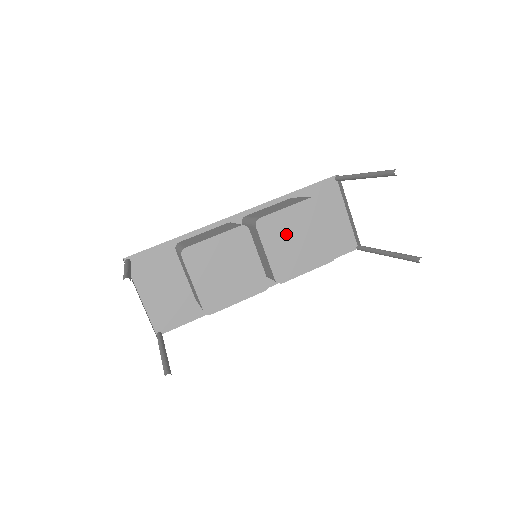
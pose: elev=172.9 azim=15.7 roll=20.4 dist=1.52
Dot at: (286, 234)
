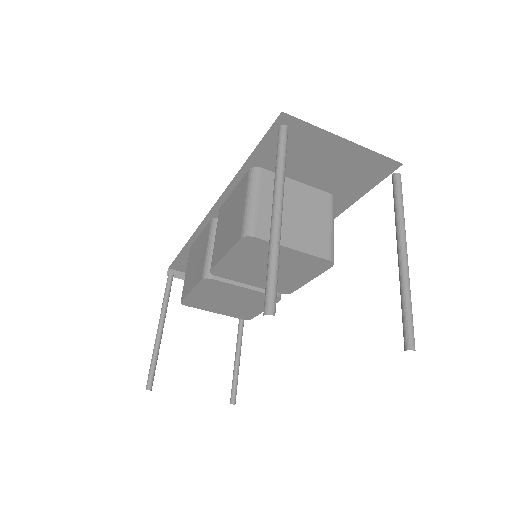
Dot at: (252, 269)
